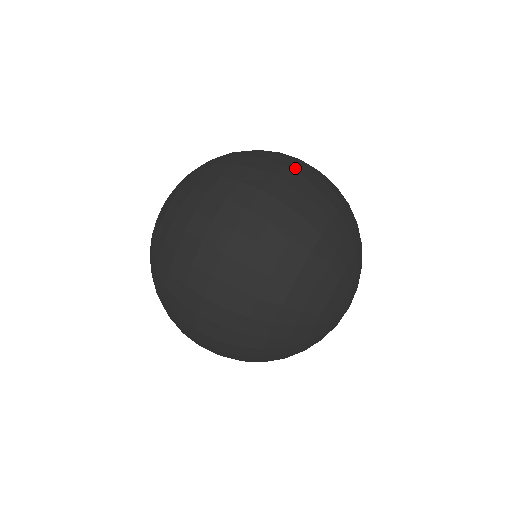
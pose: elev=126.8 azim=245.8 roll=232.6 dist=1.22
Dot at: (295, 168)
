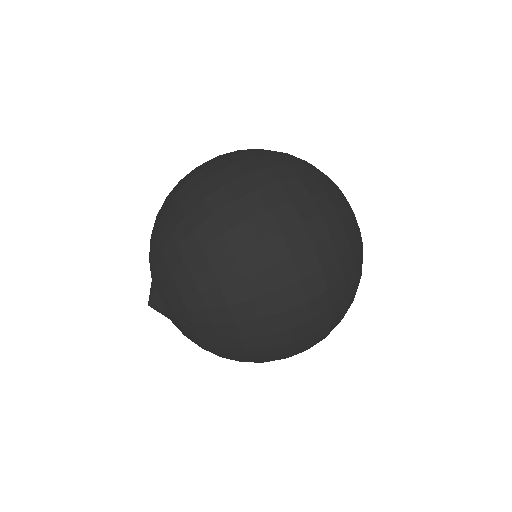
Dot at: (286, 221)
